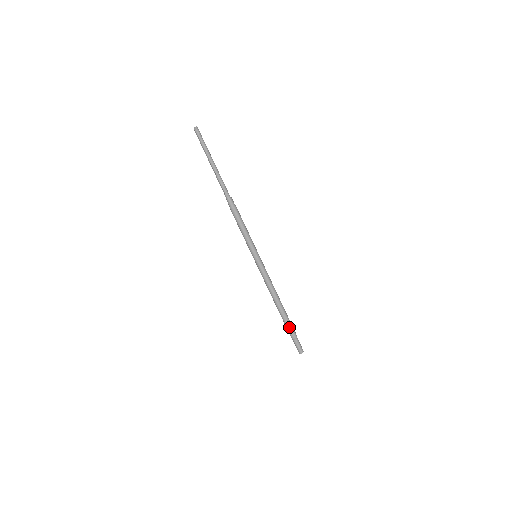
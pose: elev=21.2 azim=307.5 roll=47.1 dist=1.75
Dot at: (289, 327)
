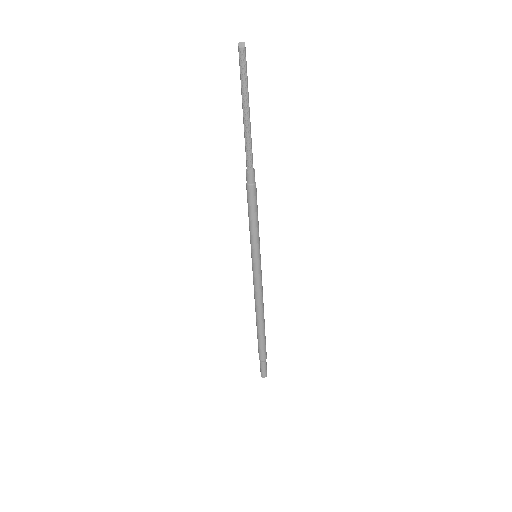
Dot at: (264, 347)
